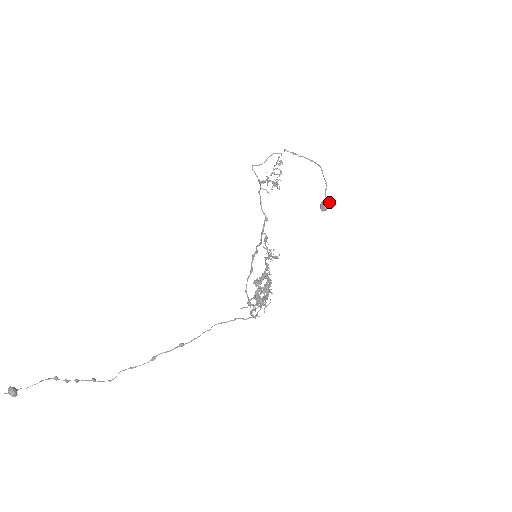
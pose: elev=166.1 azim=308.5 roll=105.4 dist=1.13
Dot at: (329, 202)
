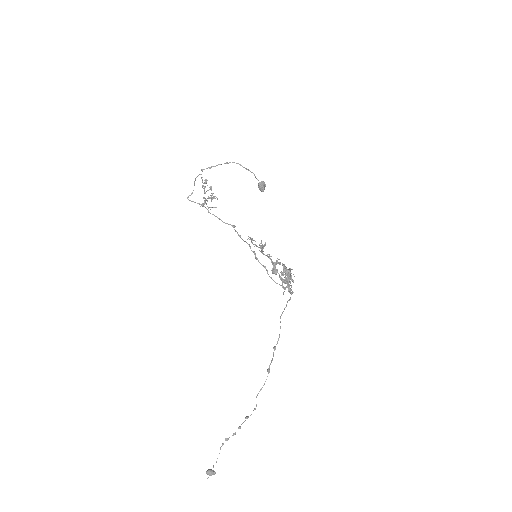
Dot at: (263, 182)
